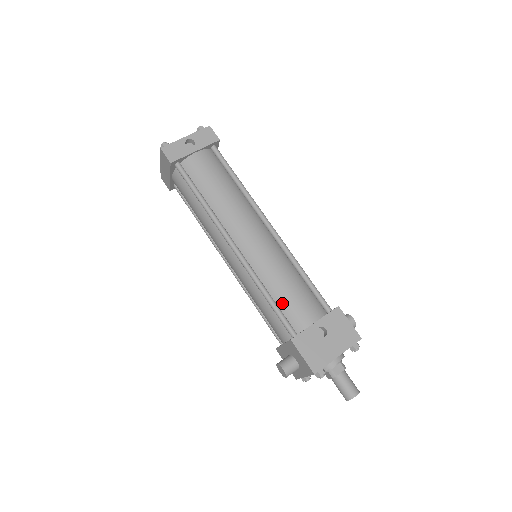
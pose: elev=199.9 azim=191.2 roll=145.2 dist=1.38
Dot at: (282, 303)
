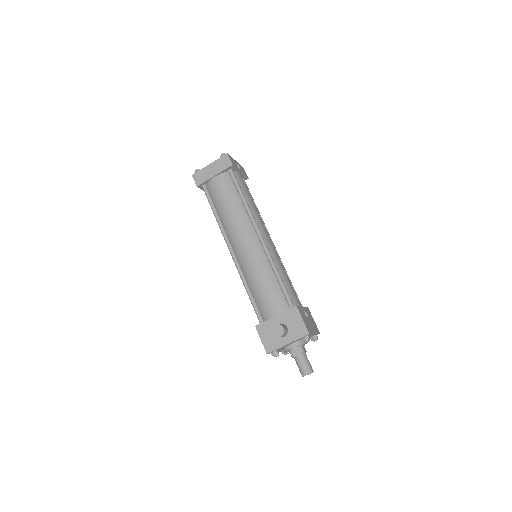
Dot at: (285, 285)
